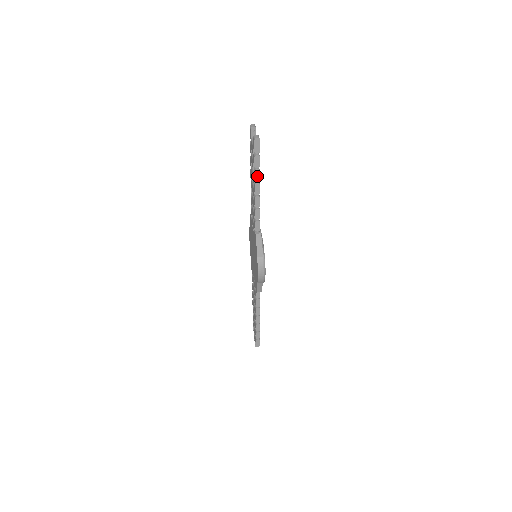
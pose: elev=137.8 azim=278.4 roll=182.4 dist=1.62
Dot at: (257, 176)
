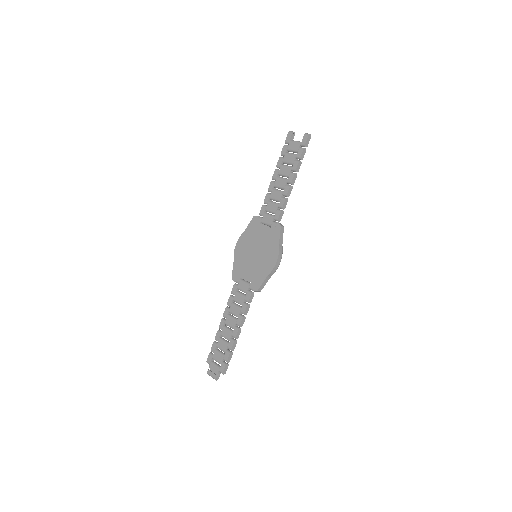
Dot at: (298, 167)
